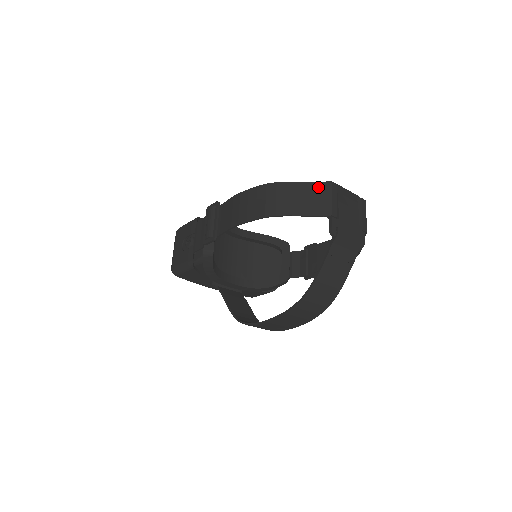
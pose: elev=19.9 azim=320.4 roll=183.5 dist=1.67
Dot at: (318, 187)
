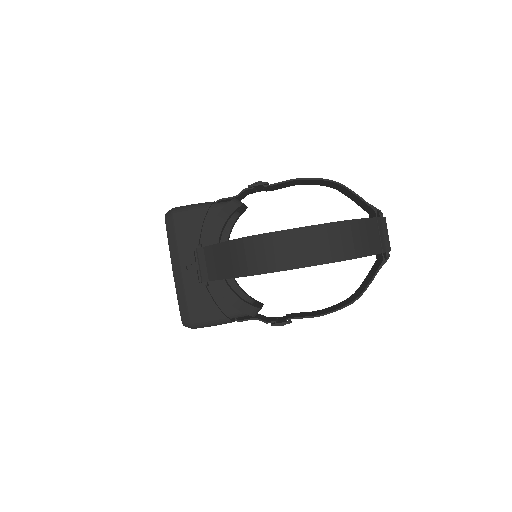
Dot at: occluded
